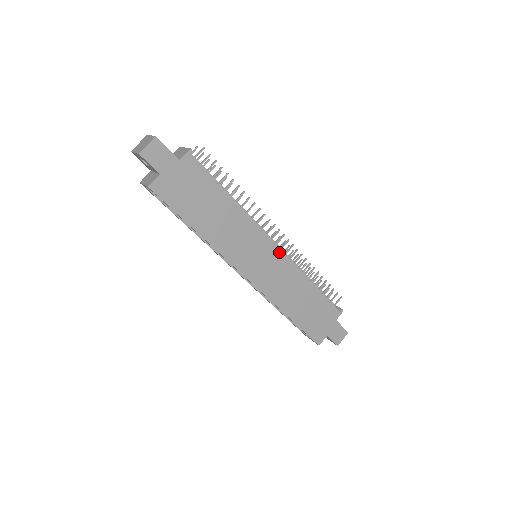
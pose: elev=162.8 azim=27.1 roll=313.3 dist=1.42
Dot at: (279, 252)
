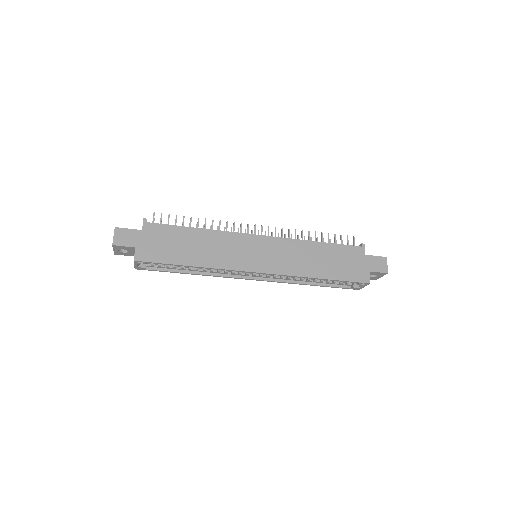
Dot at: (267, 238)
